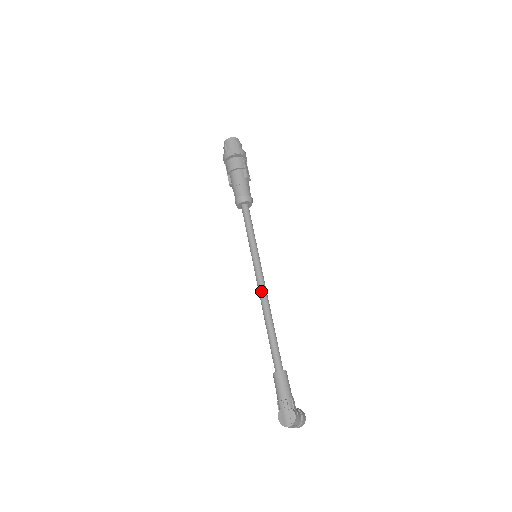
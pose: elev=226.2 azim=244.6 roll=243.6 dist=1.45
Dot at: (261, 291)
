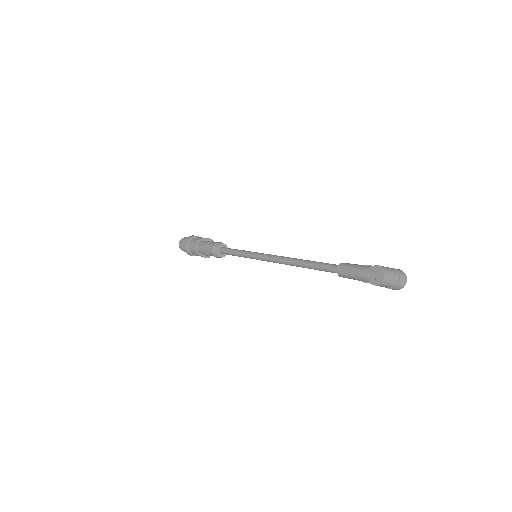
Dot at: (277, 259)
